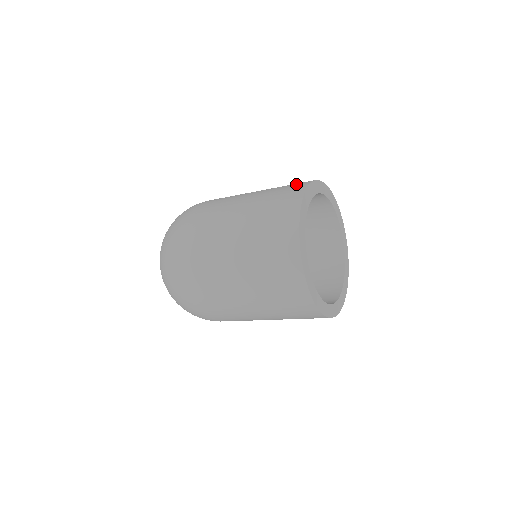
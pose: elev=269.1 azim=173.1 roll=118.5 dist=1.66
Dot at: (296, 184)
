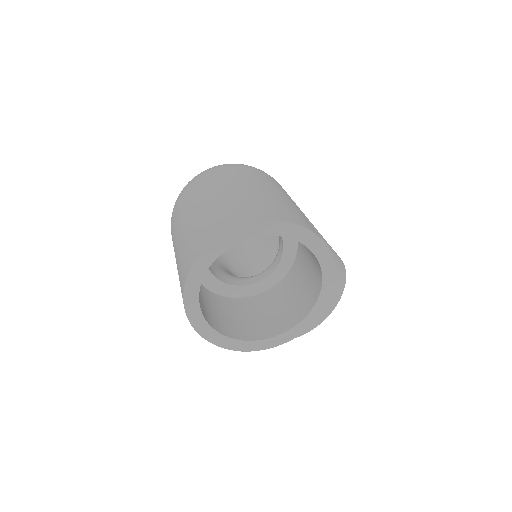
Dot at: (303, 221)
